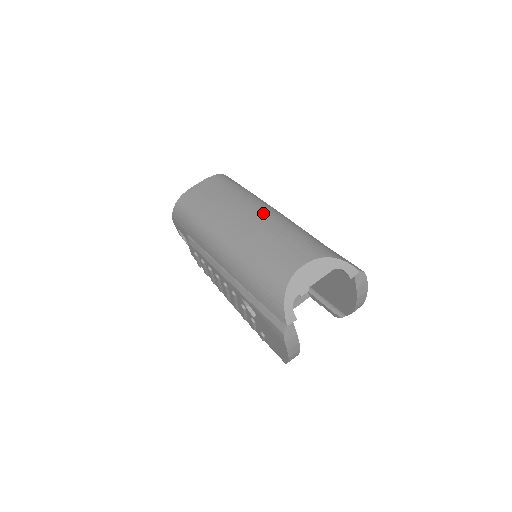
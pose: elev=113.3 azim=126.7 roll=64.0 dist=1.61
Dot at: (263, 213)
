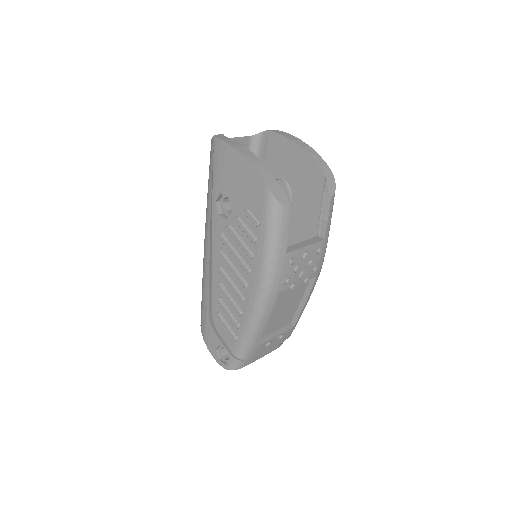
Dot at: occluded
